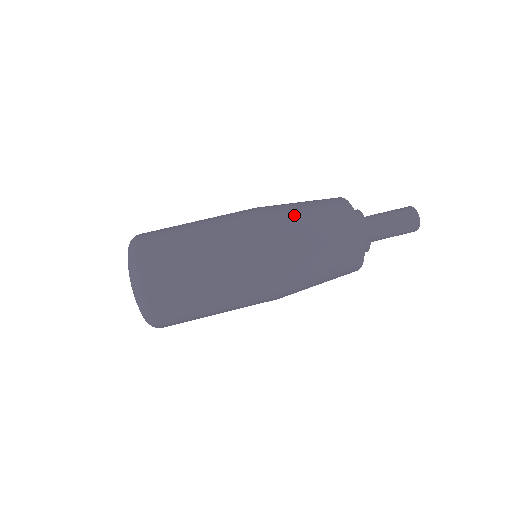
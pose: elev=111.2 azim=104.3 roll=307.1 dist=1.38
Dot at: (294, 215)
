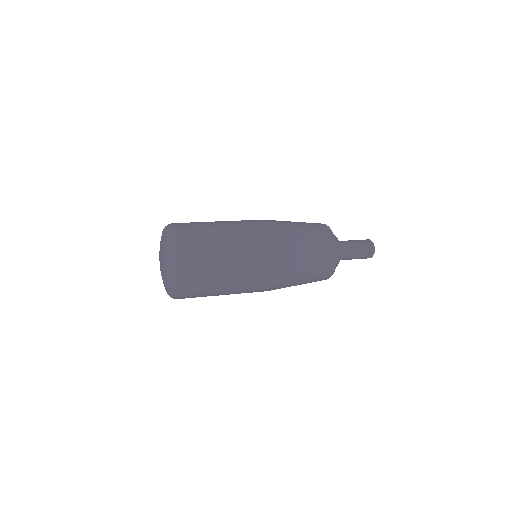
Dot at: occluded
